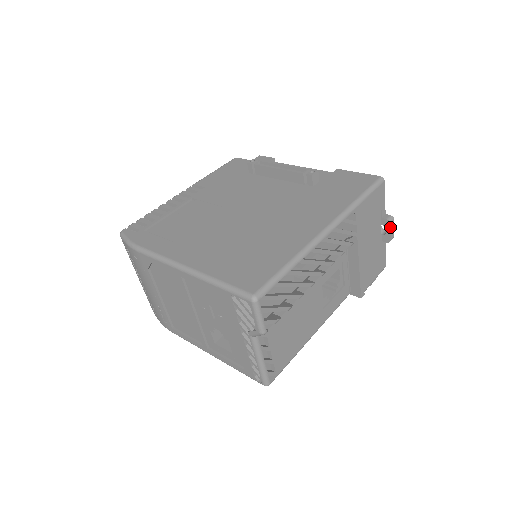
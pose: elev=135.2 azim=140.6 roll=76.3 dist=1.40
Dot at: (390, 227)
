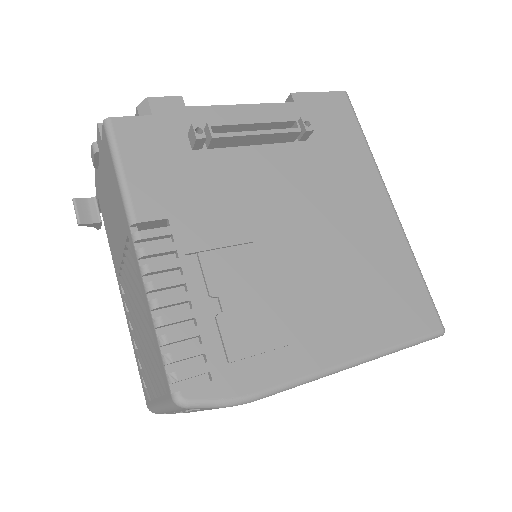
Dot at: occluded
